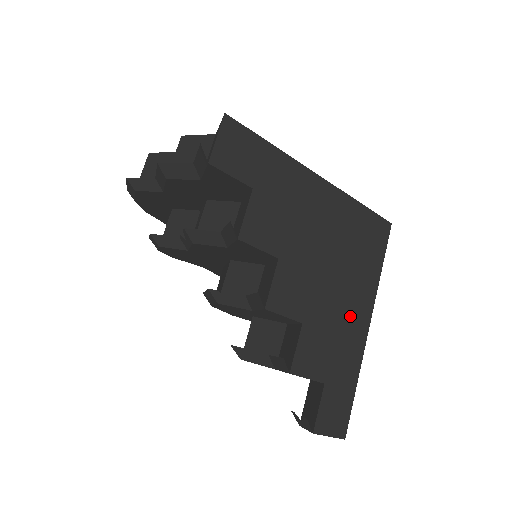
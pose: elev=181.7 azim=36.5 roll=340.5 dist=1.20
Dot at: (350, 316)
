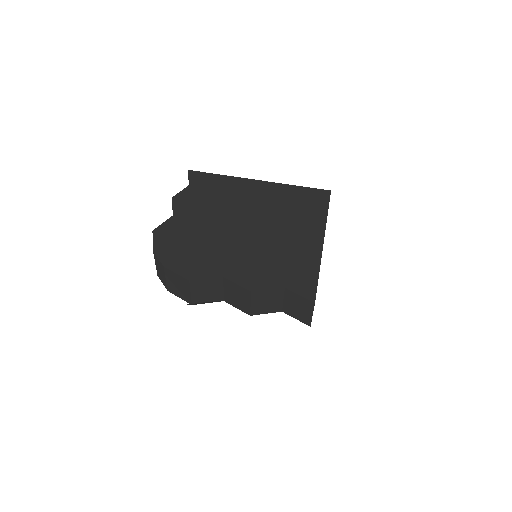
Dot at: occluded
